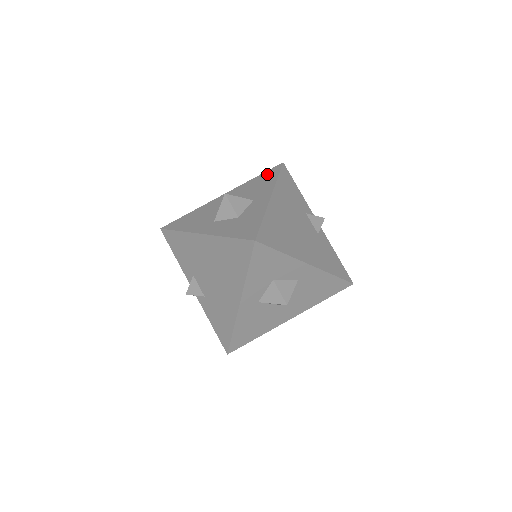
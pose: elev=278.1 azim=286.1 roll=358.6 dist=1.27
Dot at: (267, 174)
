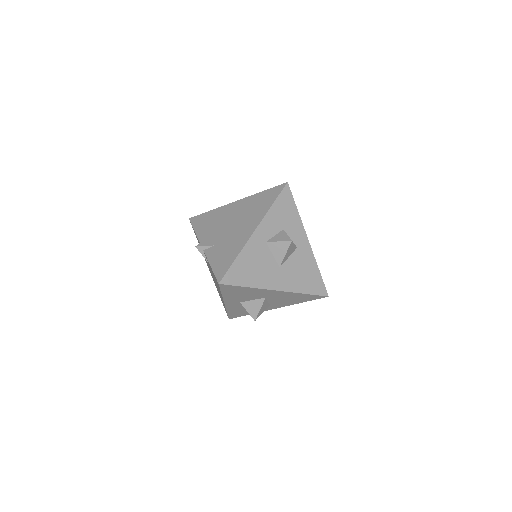
Dot at: occluded
